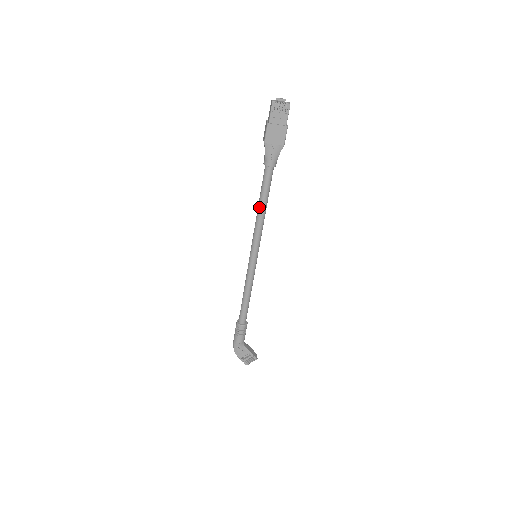
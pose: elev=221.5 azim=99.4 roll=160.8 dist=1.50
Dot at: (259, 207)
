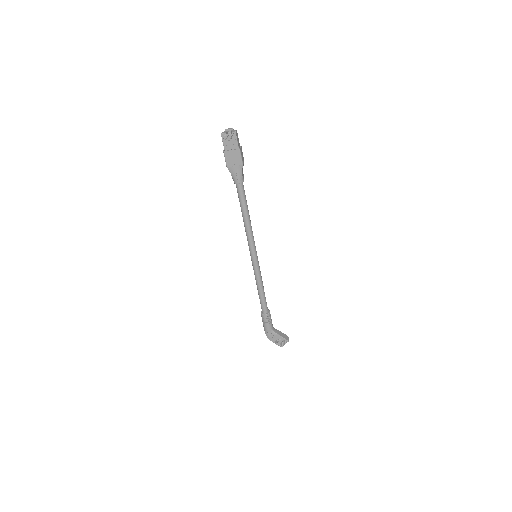
Dot at: (243, 217)
